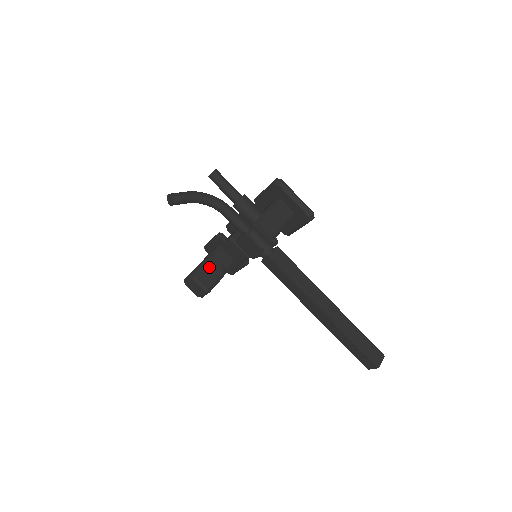
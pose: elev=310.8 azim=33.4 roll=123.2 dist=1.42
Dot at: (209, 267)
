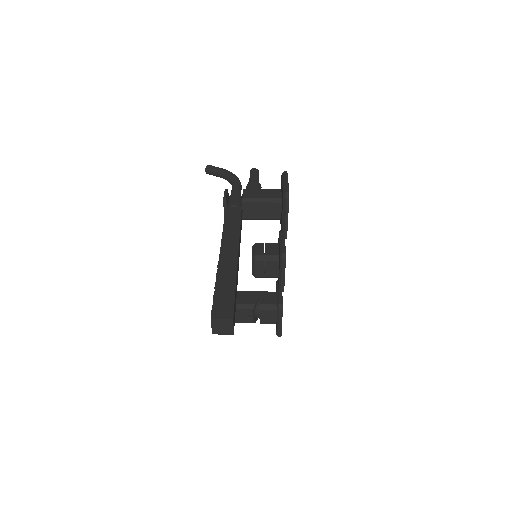
Dot at: (248, 294)
